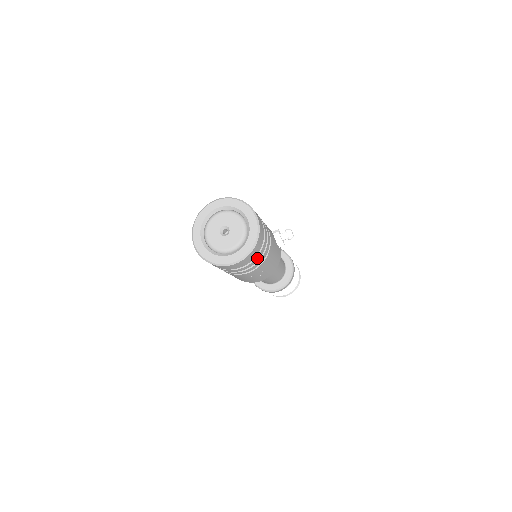
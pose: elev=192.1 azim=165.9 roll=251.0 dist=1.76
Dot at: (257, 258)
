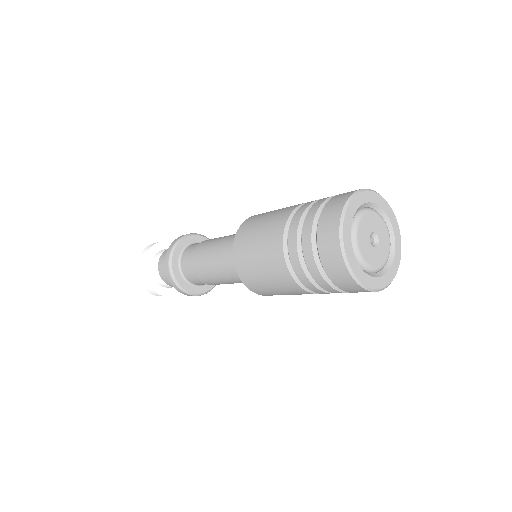
Dot at: occluded
